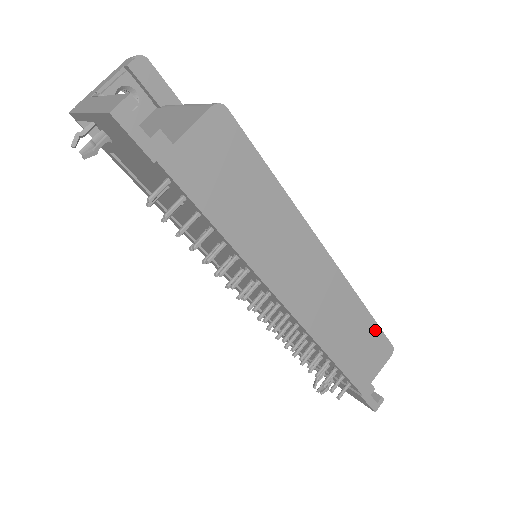
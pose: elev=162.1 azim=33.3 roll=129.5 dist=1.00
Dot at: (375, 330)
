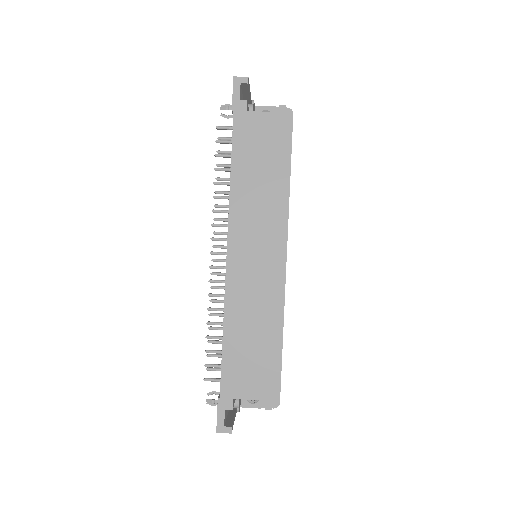
Dot at: (270, 357)
